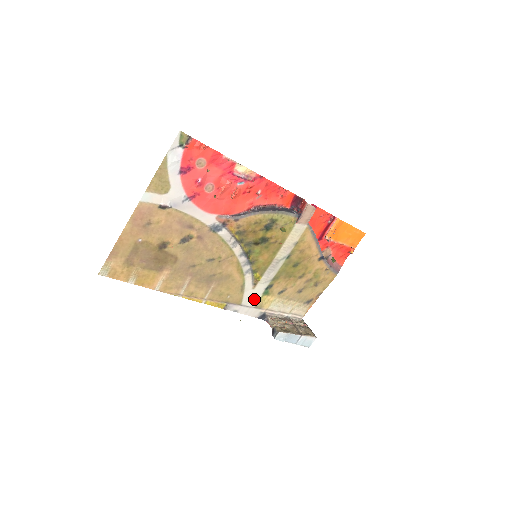
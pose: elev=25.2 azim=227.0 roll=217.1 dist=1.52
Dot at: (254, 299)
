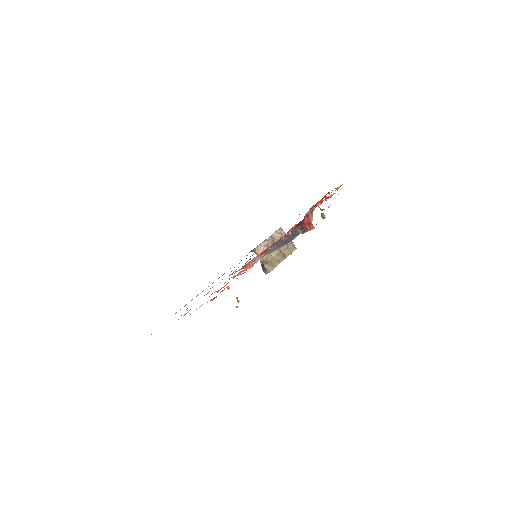
Dot at: occluded
